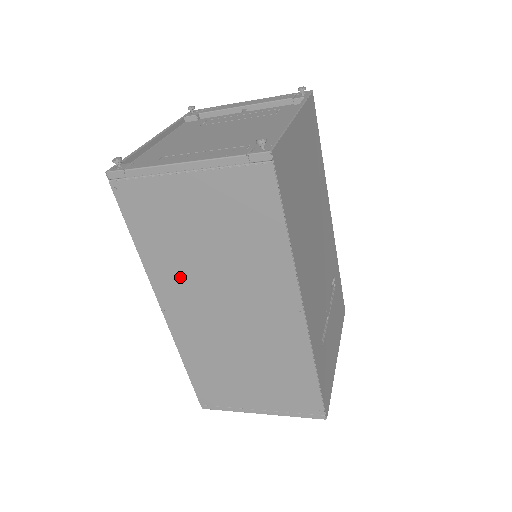
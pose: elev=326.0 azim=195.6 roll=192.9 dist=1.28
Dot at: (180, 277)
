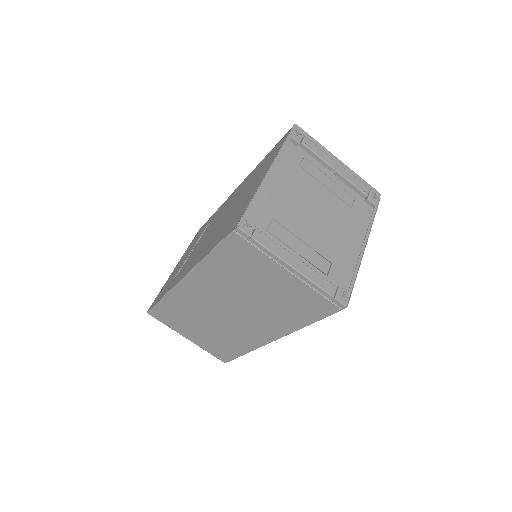
Dot at: (218, 284)
